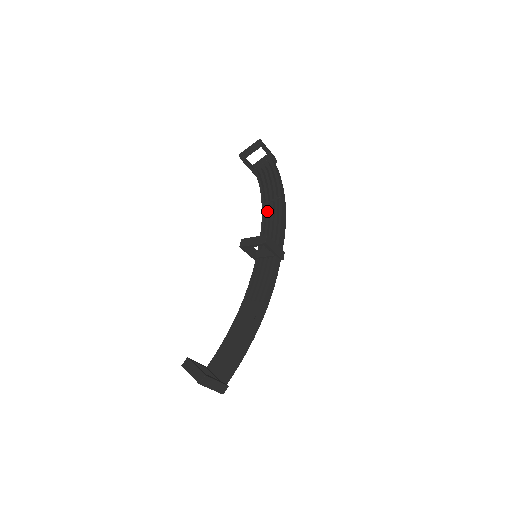
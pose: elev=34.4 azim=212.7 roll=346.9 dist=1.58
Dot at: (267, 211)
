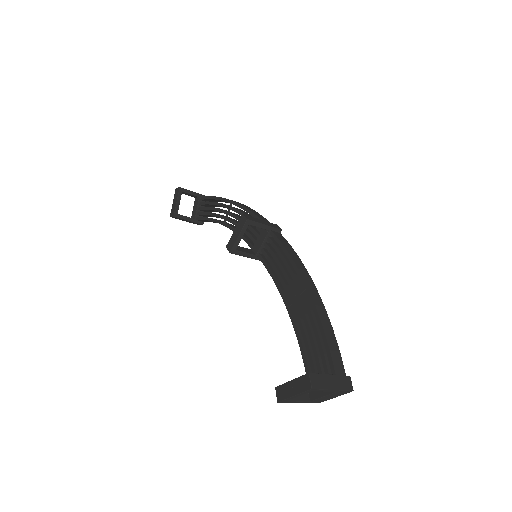
Dot at: (232, 222)
